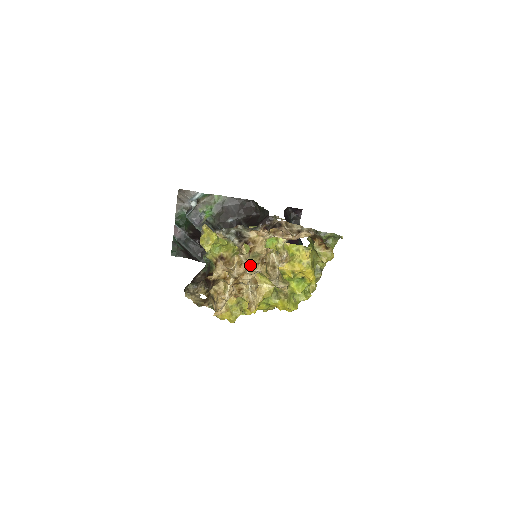
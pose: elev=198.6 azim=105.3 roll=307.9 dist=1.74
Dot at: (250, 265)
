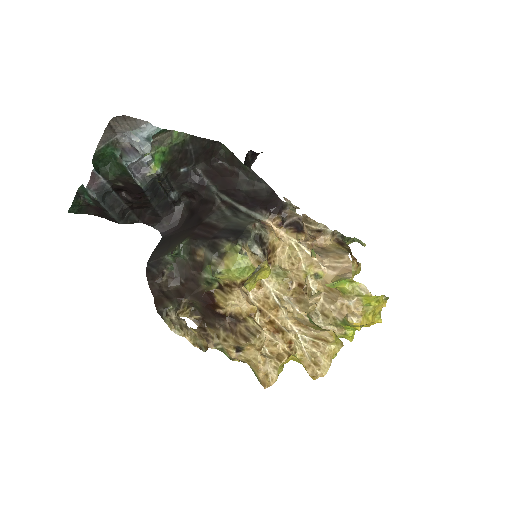
Dot at: (276, 289)
